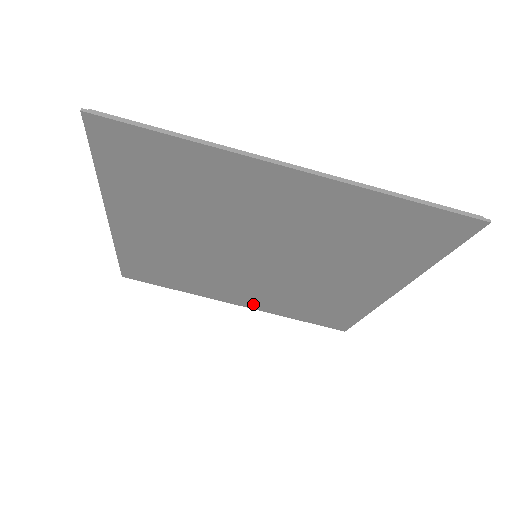
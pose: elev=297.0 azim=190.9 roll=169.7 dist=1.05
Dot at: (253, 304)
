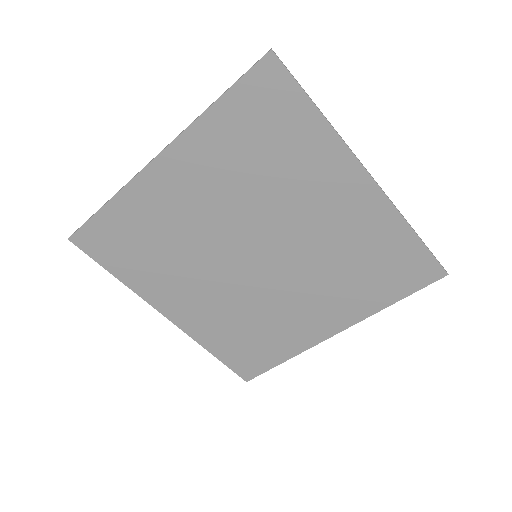
Dot at: (188, 321)
